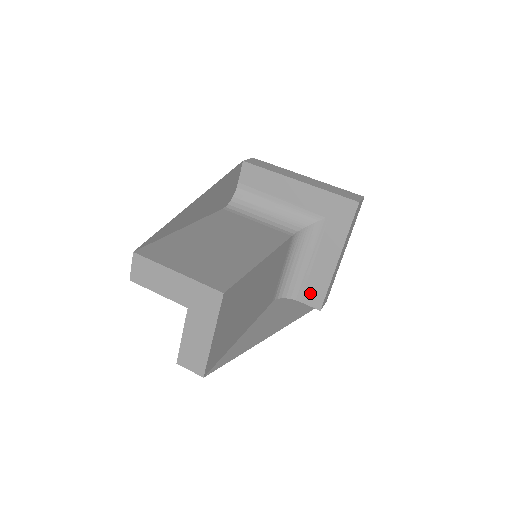
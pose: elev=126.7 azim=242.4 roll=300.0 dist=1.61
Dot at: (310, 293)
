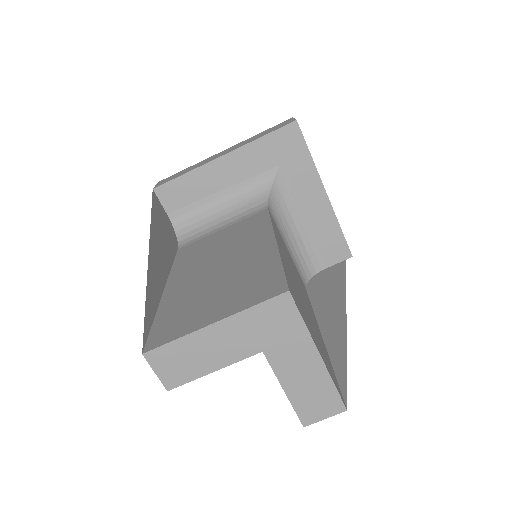
Dot at: (329, 250)
